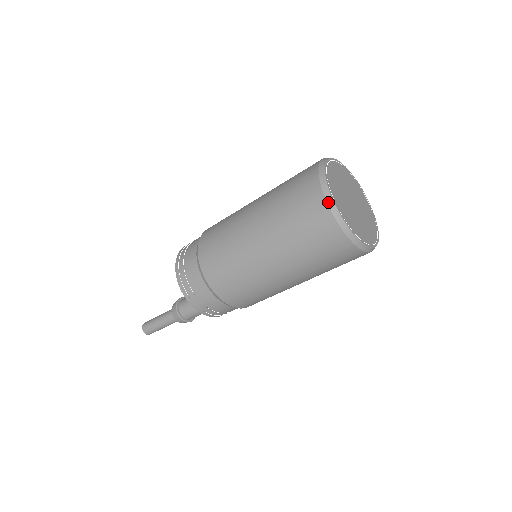
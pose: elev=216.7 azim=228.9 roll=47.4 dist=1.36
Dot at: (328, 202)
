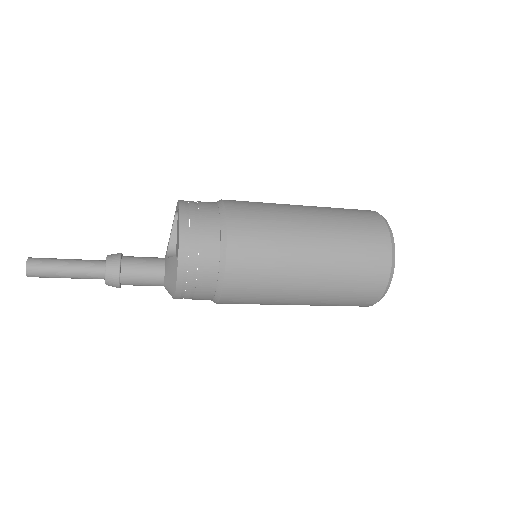
Dot at: (392, 245)
